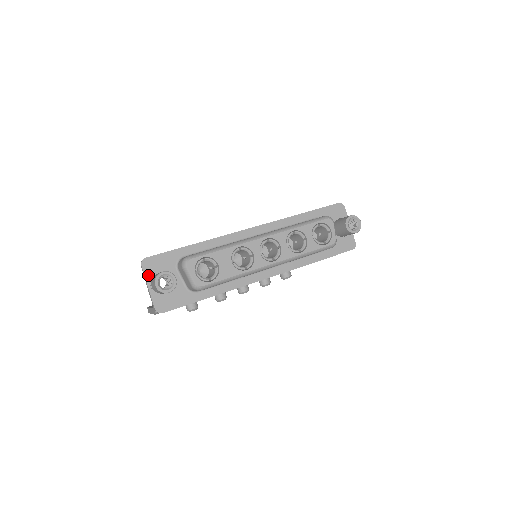
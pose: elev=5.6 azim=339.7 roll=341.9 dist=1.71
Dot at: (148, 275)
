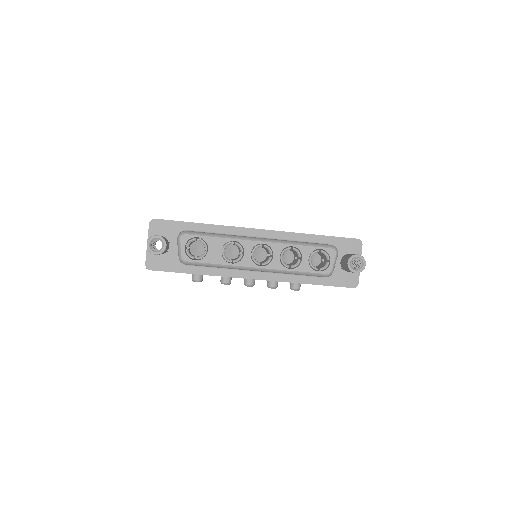
Dot at: (151, 234)
